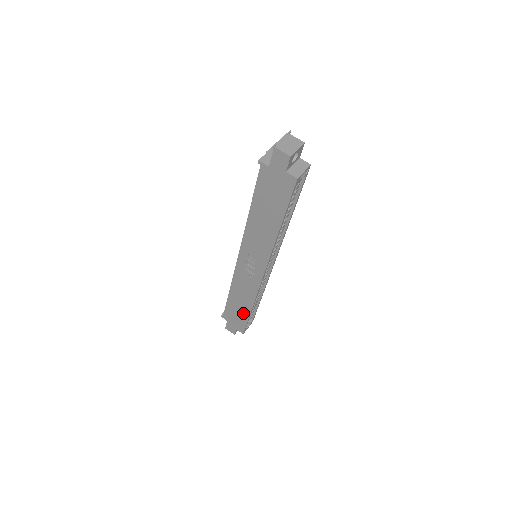
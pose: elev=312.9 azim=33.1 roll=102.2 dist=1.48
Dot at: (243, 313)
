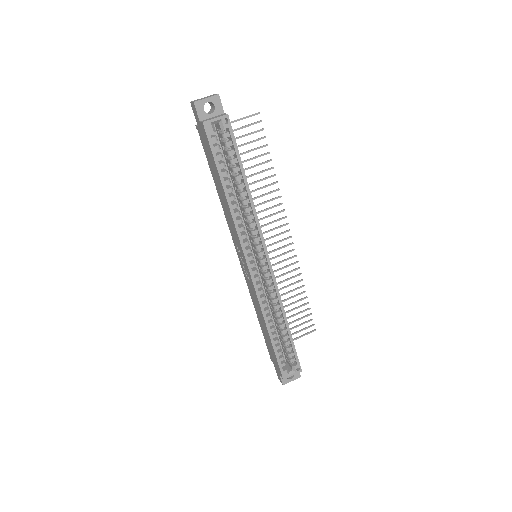
Dot at: (270, 342)
